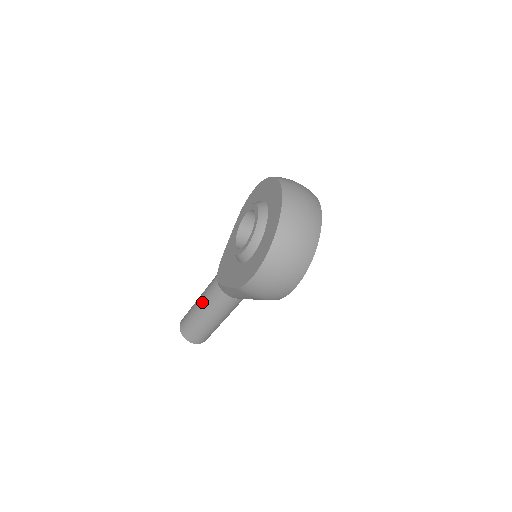
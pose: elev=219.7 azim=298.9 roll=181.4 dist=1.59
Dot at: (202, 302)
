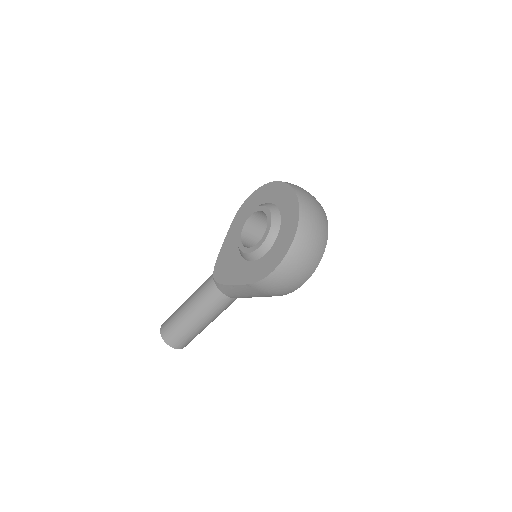
Dot at: (193, 304)
